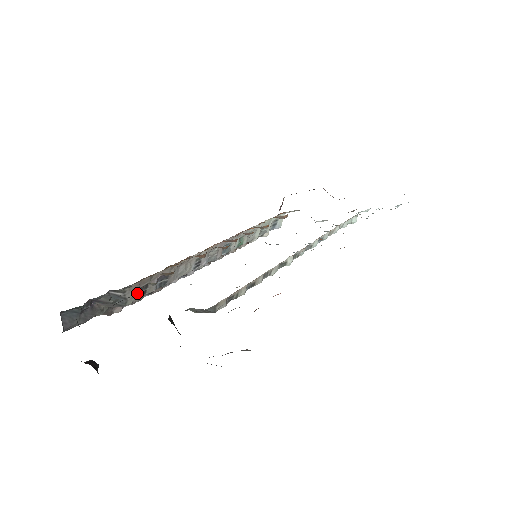
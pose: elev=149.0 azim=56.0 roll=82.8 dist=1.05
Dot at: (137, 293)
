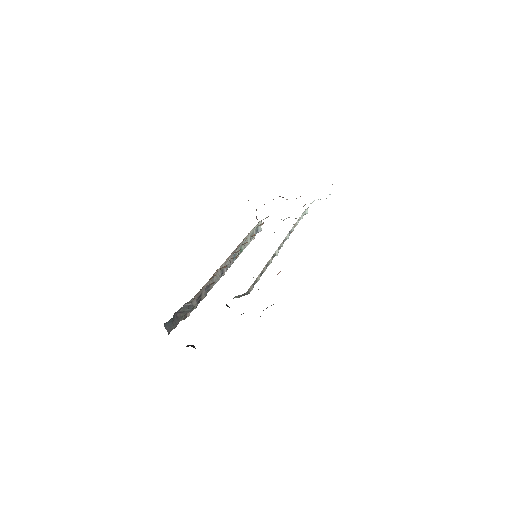
Dot at: (197, 301)
